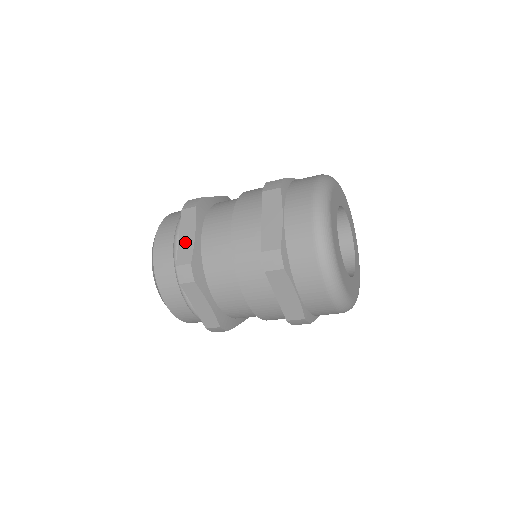
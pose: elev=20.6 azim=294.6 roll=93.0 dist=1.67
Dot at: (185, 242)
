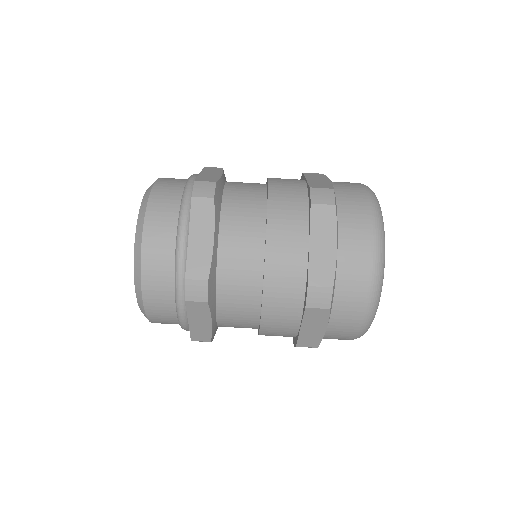
Dot at: occluded
